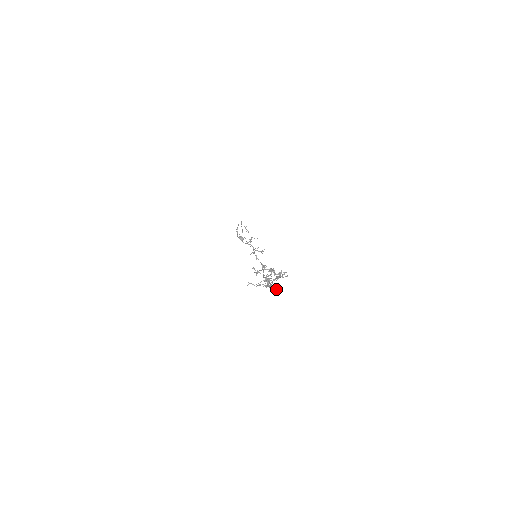
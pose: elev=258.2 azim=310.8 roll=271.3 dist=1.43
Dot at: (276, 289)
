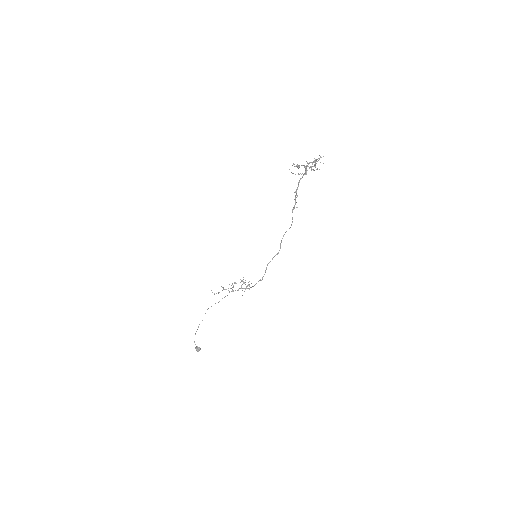
Dot at: occluded
